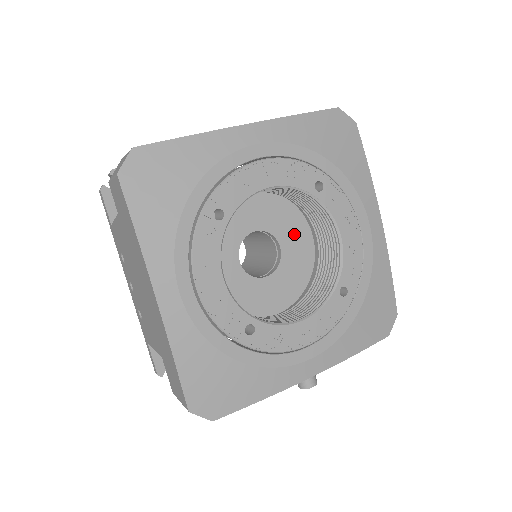
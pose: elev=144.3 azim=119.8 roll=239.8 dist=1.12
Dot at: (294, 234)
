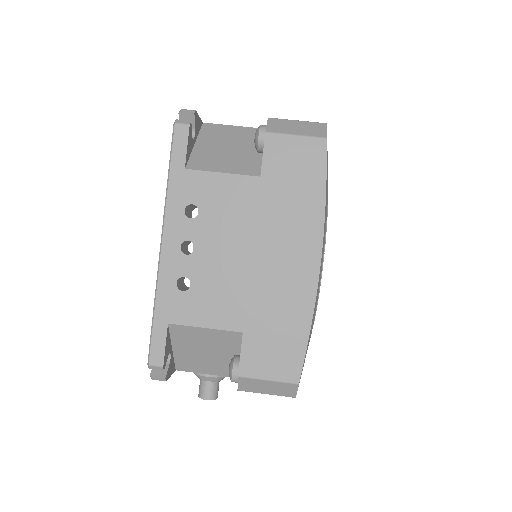
Dot at: occluded
